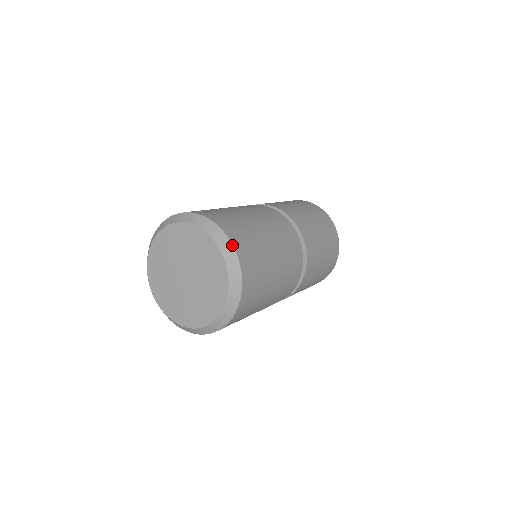
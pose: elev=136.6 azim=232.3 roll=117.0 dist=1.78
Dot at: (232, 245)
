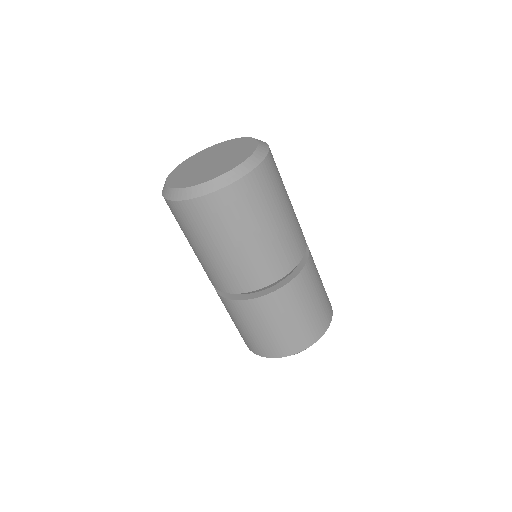
Dot at: (254, 168)
